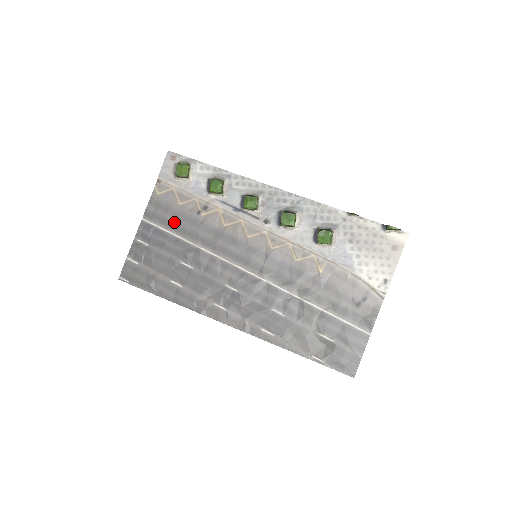
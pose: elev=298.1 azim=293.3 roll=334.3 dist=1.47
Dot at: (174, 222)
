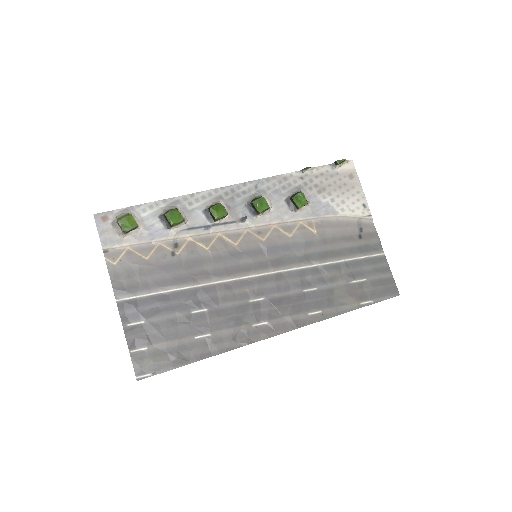
Dot at: (154, 280)
